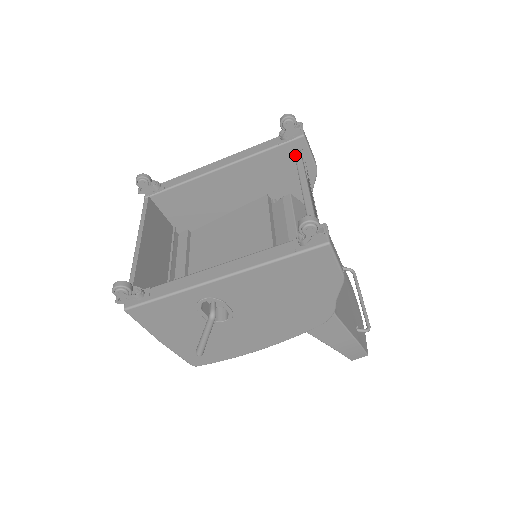
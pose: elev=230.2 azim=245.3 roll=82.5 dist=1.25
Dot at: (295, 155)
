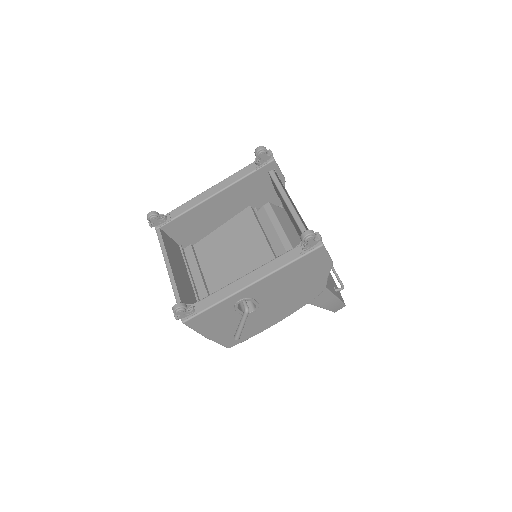
Dot at: (271, 176)
